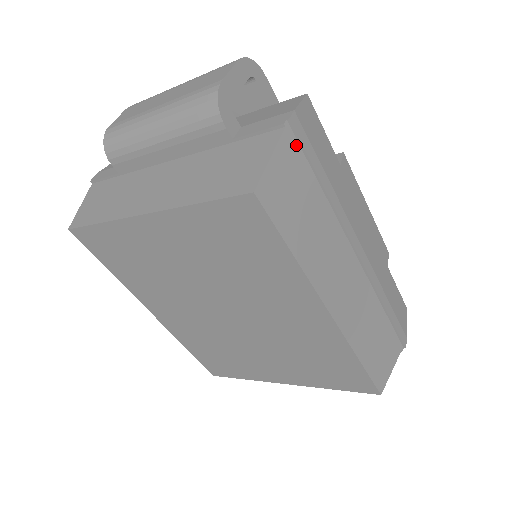
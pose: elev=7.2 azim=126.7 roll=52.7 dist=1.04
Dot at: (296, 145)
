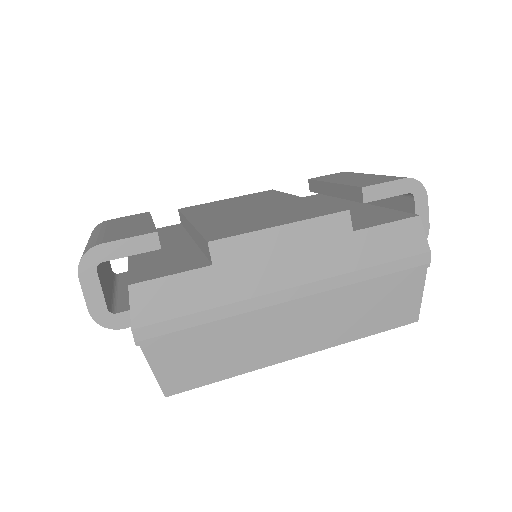
Dot at: (159, 339)
